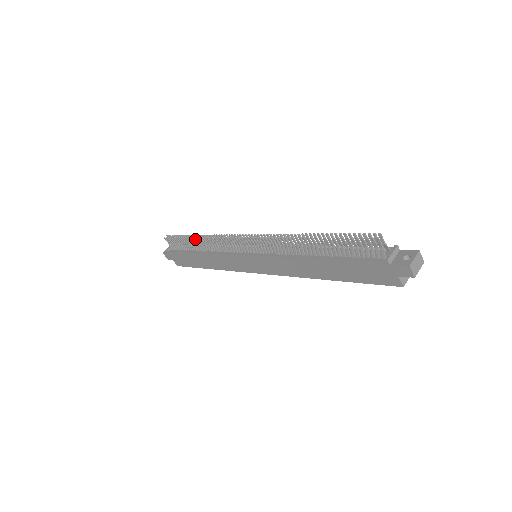
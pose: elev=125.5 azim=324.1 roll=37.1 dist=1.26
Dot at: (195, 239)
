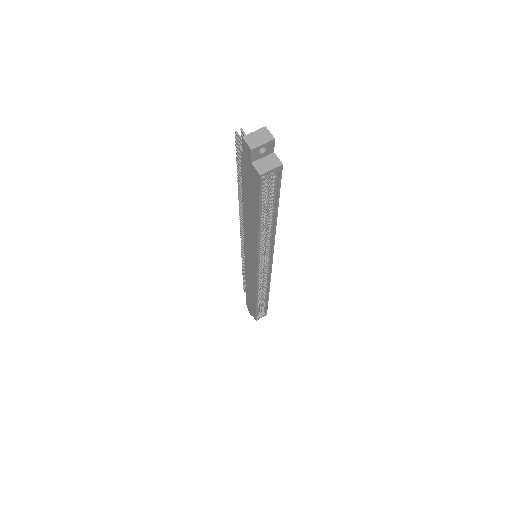
Dot at: (244, 271)
